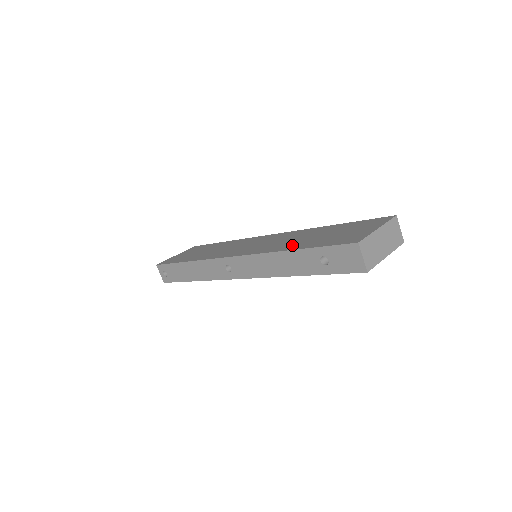
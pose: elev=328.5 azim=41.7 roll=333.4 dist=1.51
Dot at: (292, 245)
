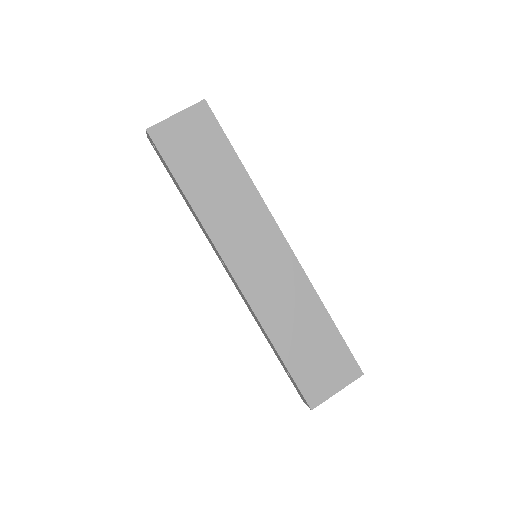
Dot at: (281, 333)
